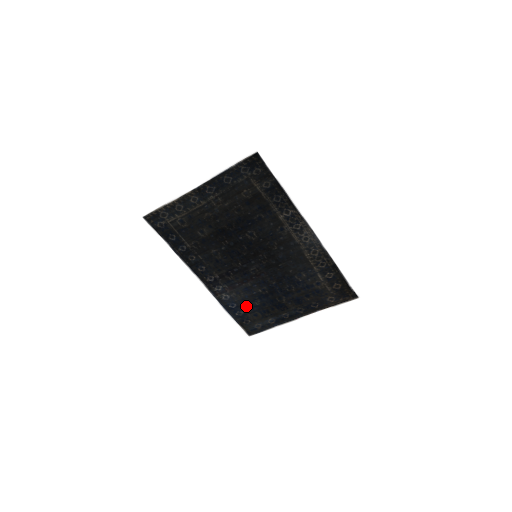
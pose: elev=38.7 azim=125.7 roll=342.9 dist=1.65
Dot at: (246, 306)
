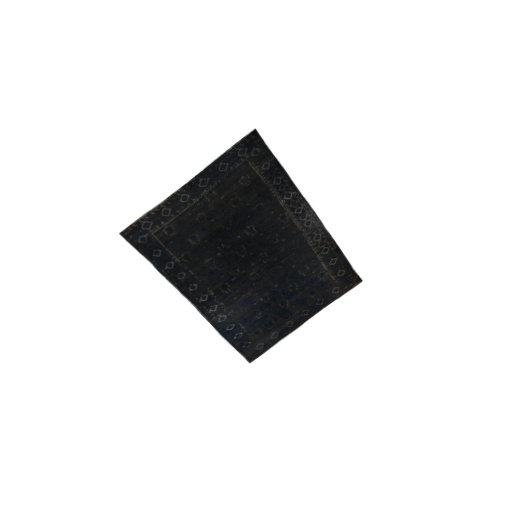
Dot at: (246, 324)
